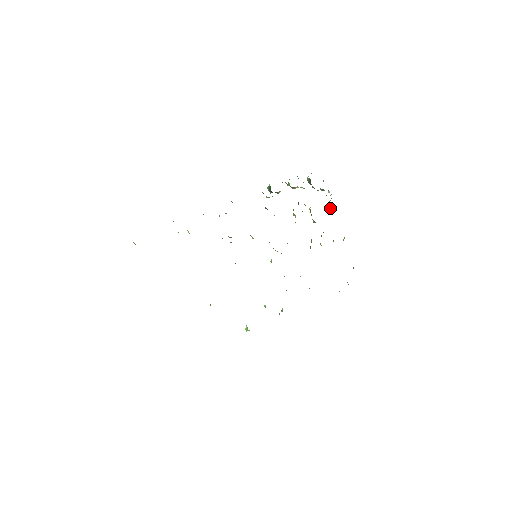
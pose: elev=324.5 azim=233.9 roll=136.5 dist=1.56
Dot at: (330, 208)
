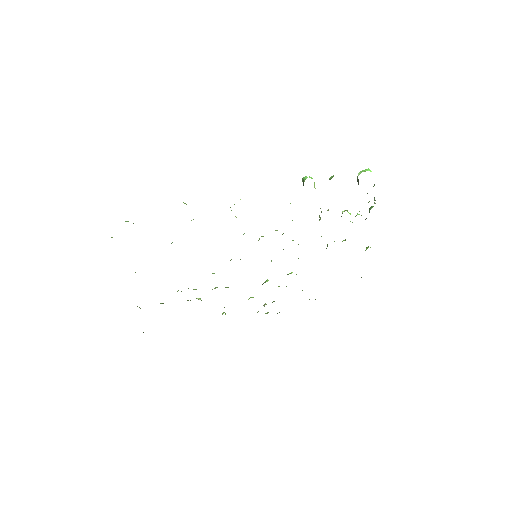
Dot at: occluded
